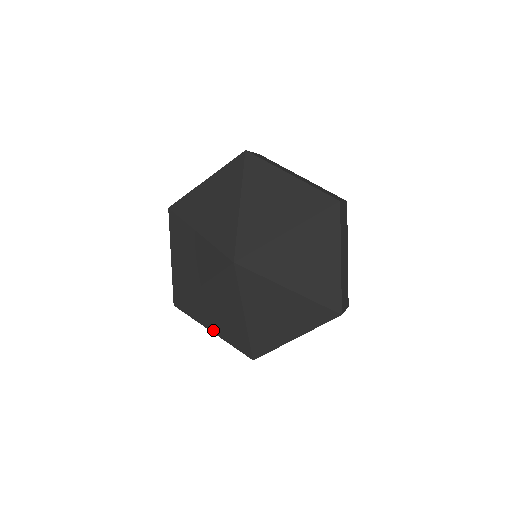
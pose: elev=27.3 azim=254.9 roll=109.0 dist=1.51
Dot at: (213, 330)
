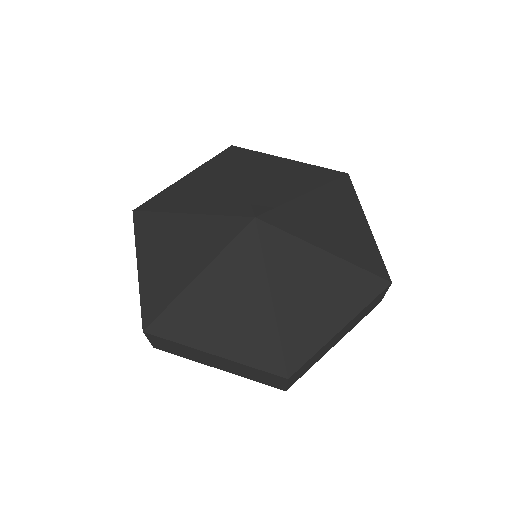
Dot at: (141, 265)
